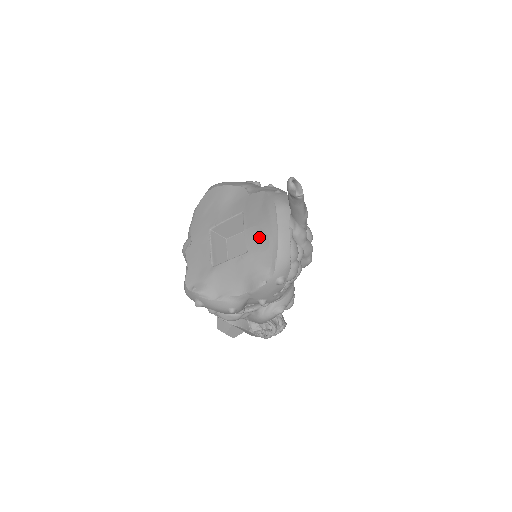
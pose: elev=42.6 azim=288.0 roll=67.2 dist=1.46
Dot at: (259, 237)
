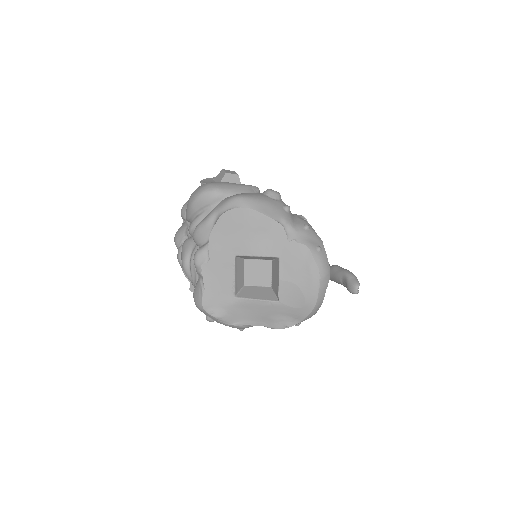
Dot at: (295, 295)
